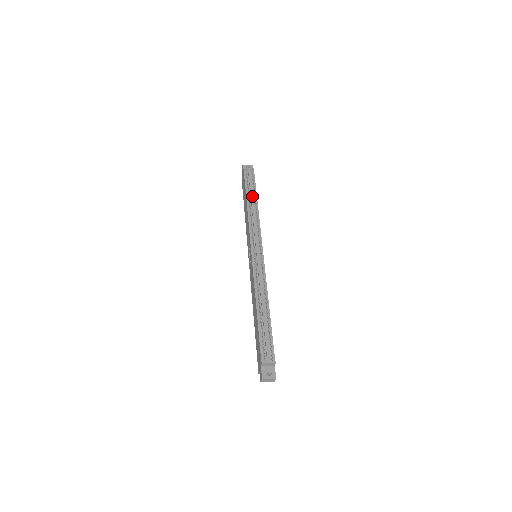
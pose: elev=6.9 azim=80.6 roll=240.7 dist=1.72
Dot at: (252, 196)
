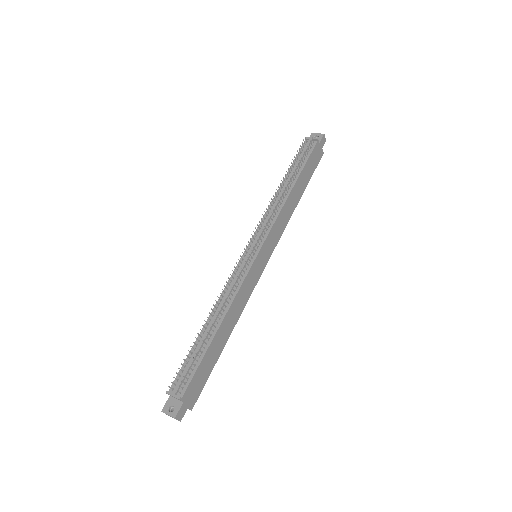
Dot at: (291, 176)
